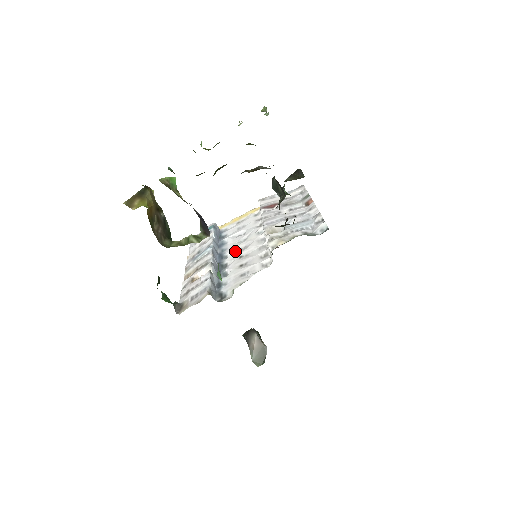
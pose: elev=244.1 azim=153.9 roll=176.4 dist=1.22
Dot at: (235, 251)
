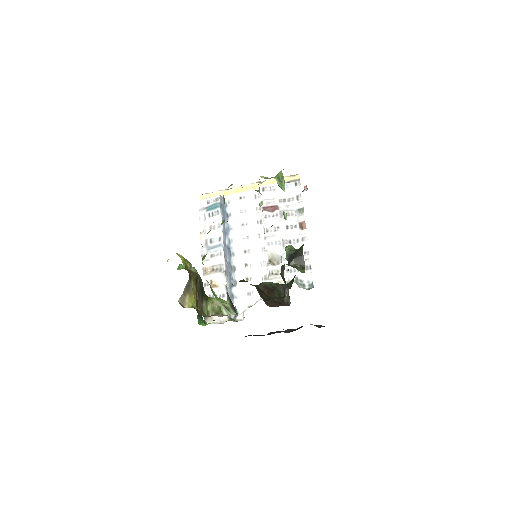
Dot at: (241, 252)
